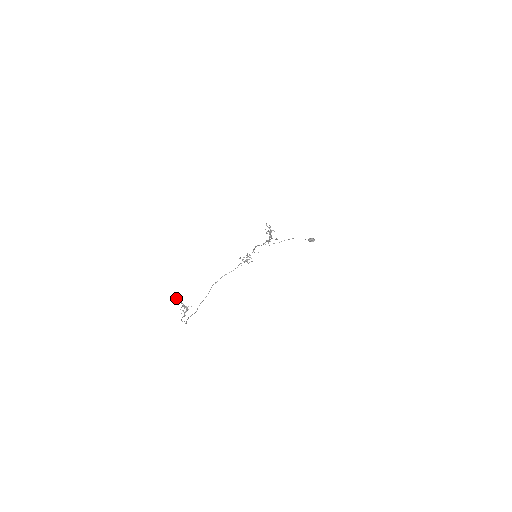
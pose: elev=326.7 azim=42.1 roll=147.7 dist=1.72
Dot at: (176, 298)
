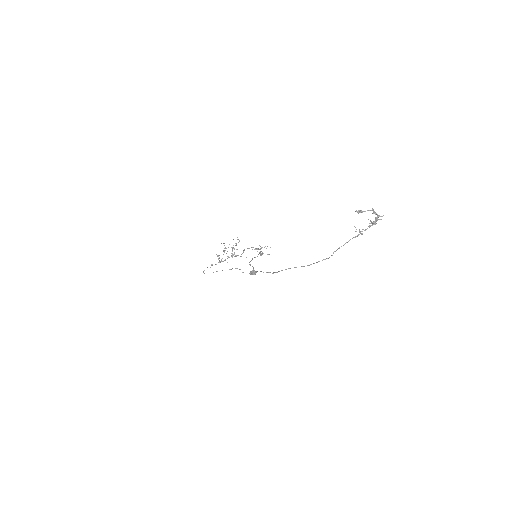
Dot at: (360, 210)
